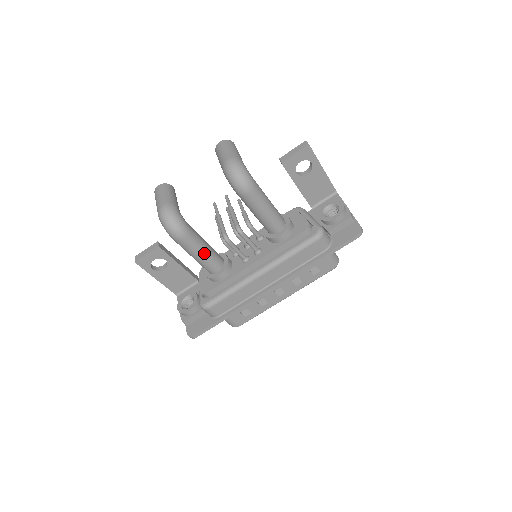
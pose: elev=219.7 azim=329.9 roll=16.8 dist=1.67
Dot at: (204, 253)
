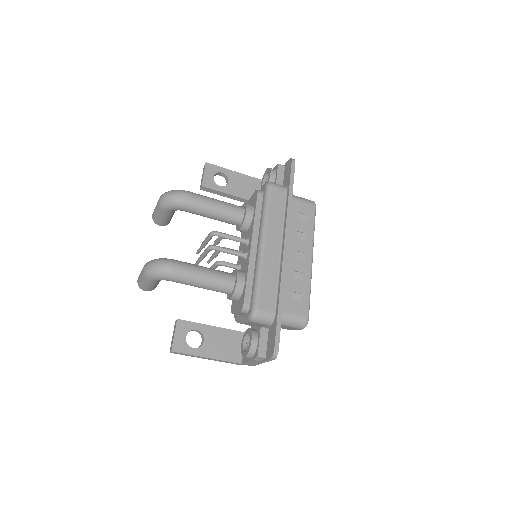
Dot at: (206, 271)
